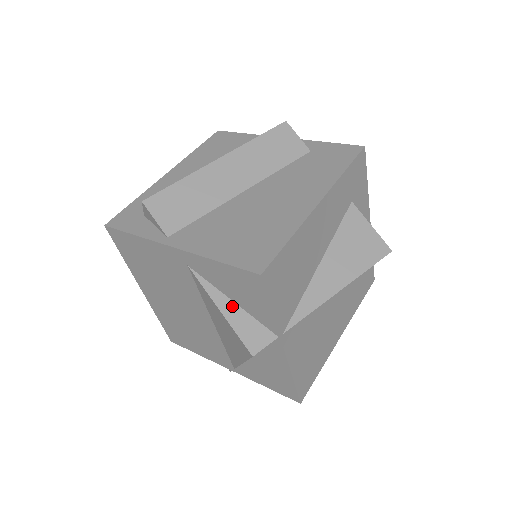
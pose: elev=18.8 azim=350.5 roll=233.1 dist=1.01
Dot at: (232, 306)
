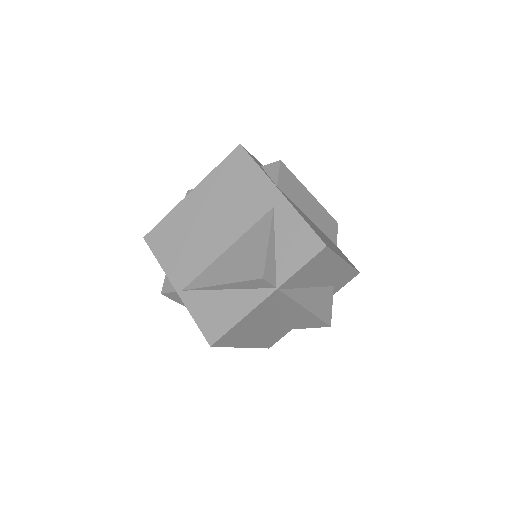
Dot at: (273, 248)
